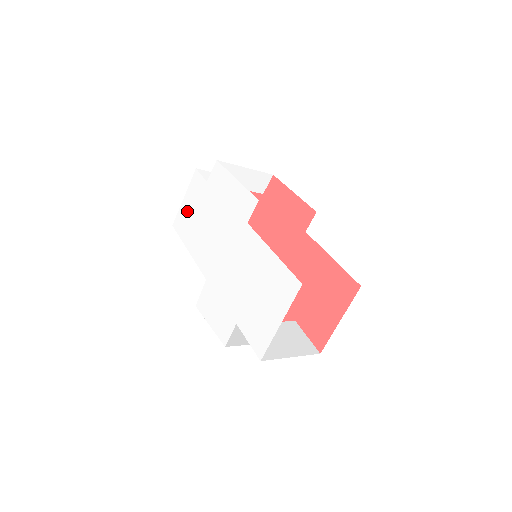
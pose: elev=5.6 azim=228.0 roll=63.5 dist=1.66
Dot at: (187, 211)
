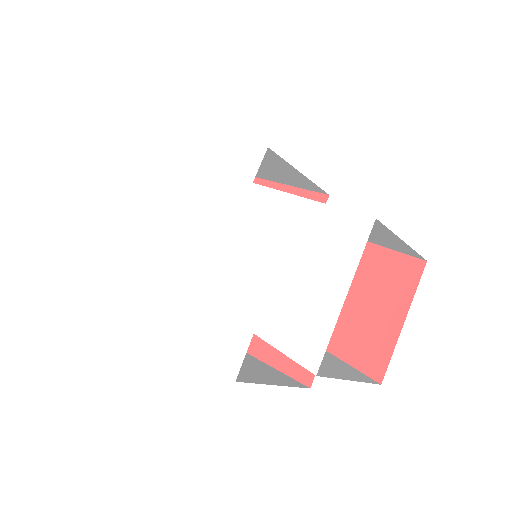
Dot at: (144, 214)
